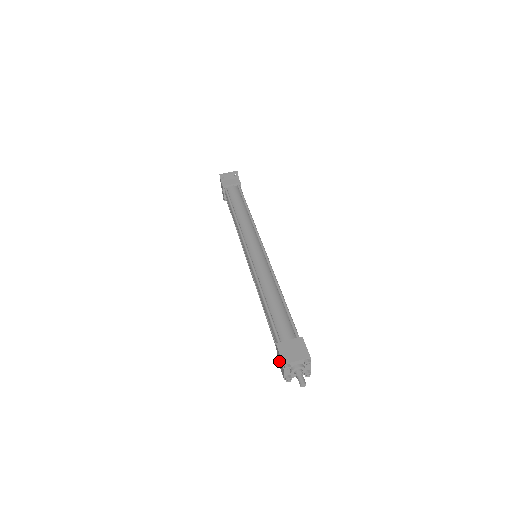
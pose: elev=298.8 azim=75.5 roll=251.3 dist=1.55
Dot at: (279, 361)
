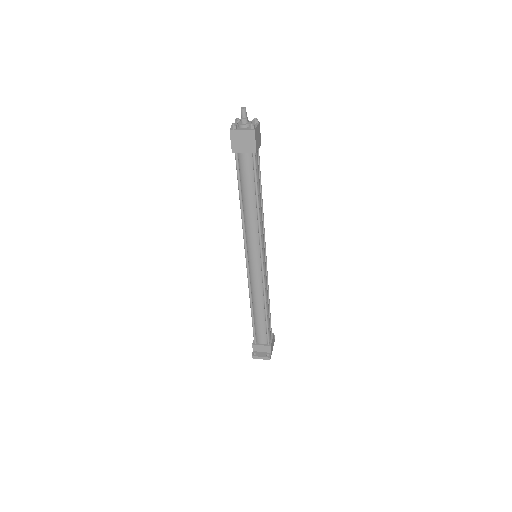
Dot at: occluded
